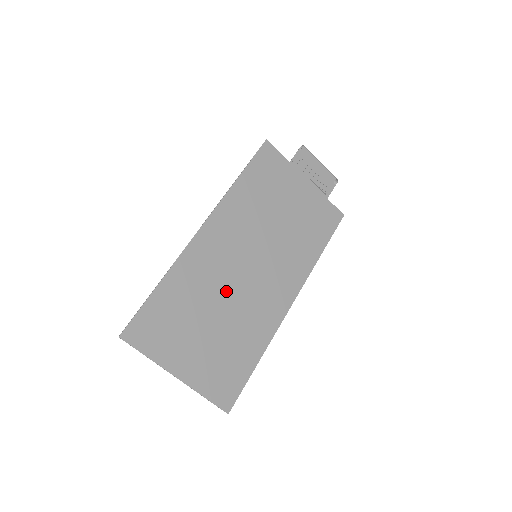
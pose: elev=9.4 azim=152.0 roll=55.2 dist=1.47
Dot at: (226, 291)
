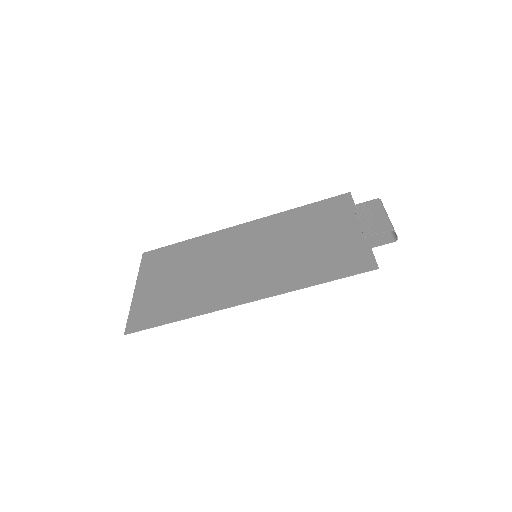
Dot at: (212, 265)
